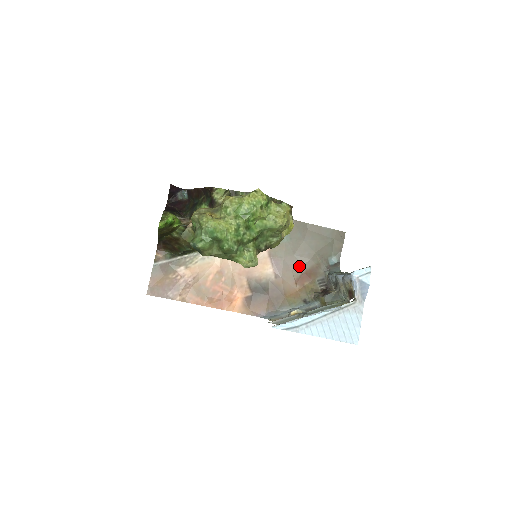
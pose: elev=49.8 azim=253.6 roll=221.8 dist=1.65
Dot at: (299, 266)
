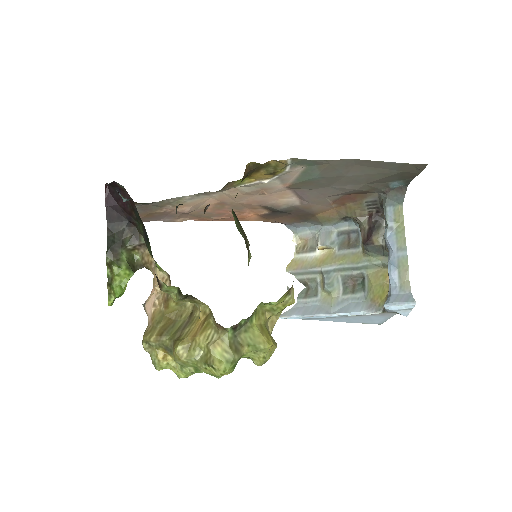
Dot at: (337, 194)
